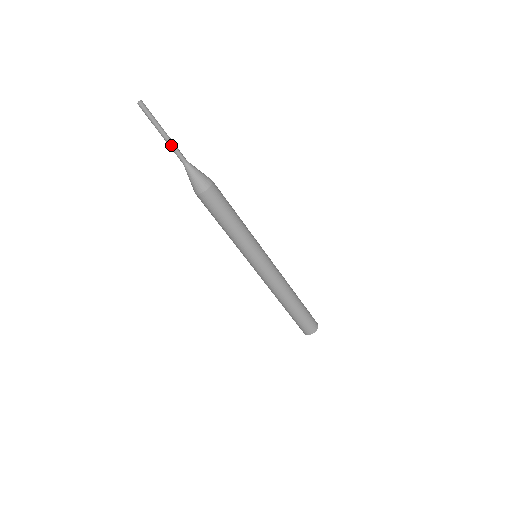
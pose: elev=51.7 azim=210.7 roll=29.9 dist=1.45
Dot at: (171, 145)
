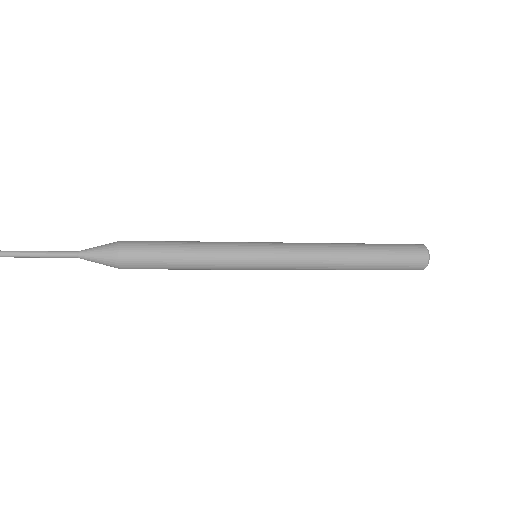
Dot at: (47, 257)
